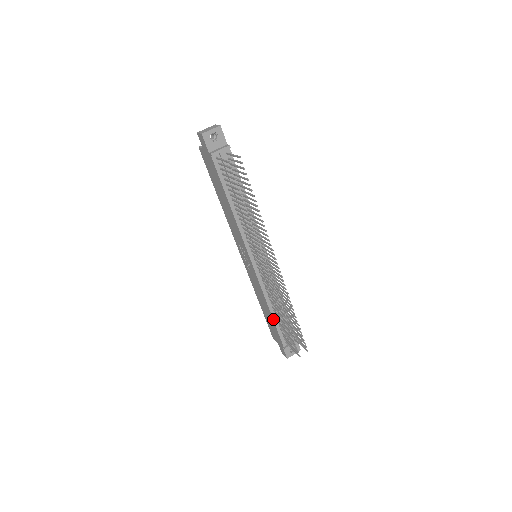
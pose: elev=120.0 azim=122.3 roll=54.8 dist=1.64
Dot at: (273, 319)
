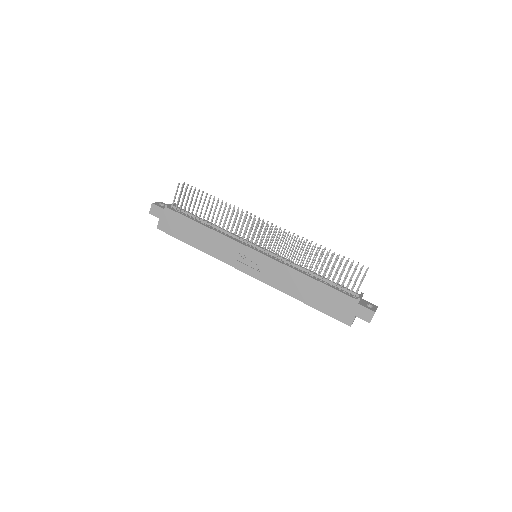
Dot at: (319, 281)
